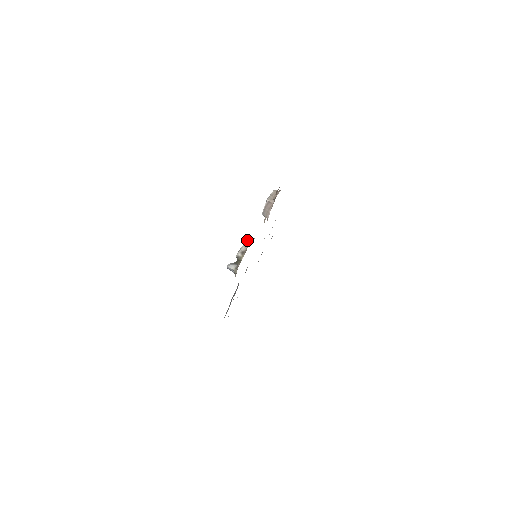
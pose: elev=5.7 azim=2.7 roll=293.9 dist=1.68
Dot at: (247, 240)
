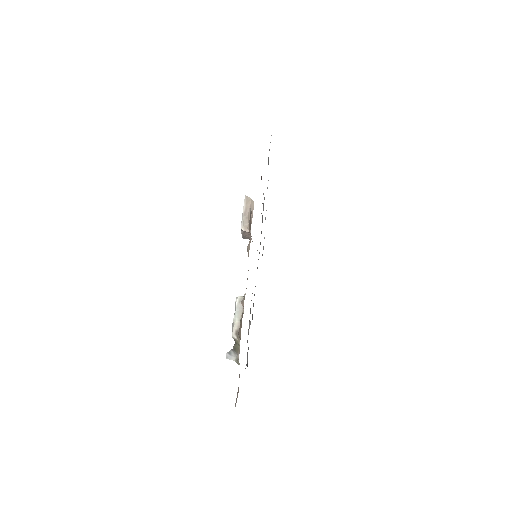
Dot at: (237, 304)
